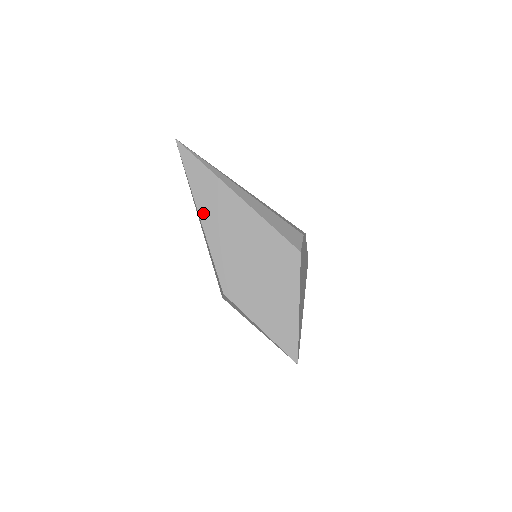
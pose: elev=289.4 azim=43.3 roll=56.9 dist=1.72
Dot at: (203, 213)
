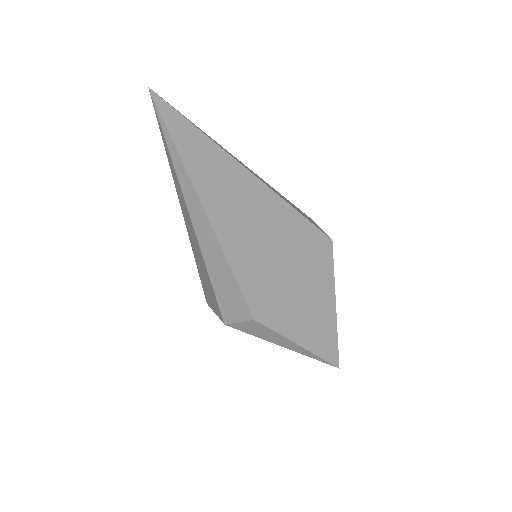
Dot at: (213, 211)
